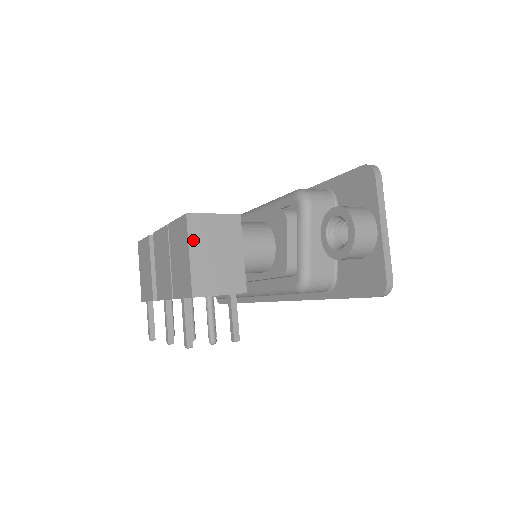
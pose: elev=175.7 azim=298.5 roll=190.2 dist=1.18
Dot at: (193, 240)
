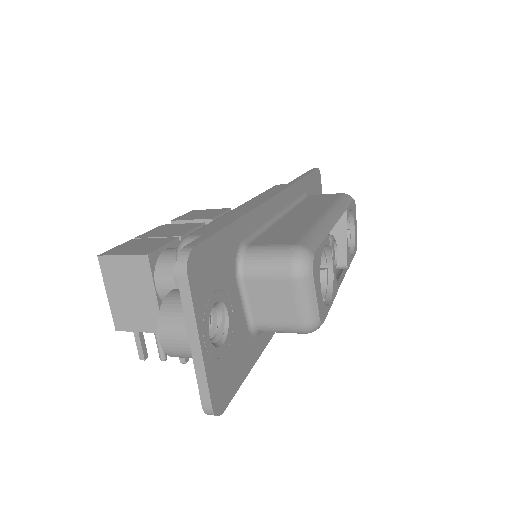
Dot at: (108, 281)
